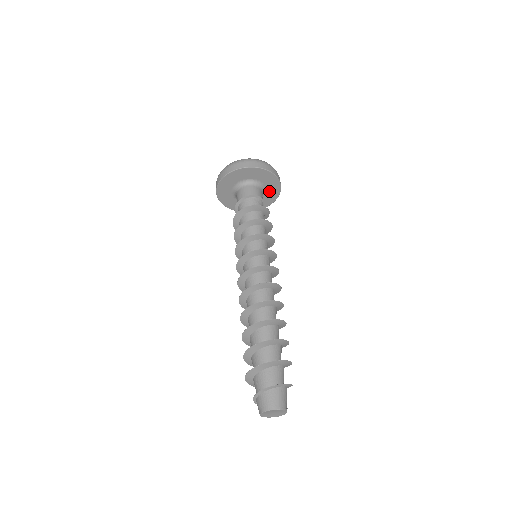
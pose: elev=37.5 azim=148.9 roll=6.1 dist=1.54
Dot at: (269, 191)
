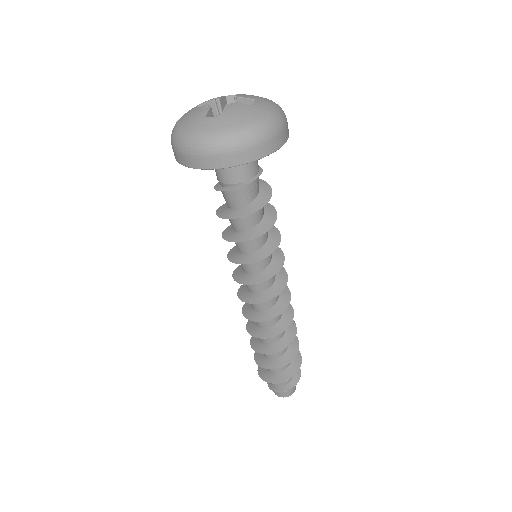
Dot at: occluded
